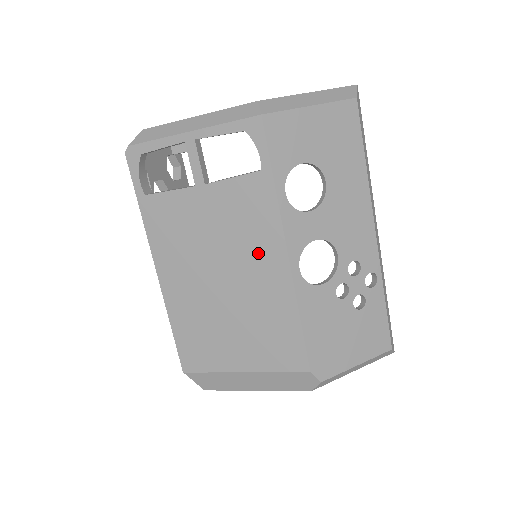
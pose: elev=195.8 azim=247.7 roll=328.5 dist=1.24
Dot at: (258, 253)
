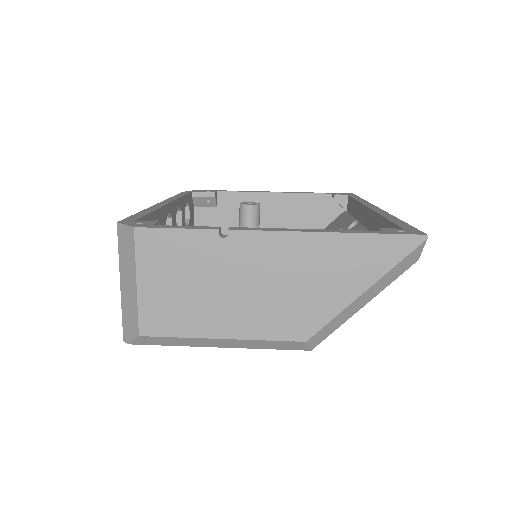
Dot at: occluded
